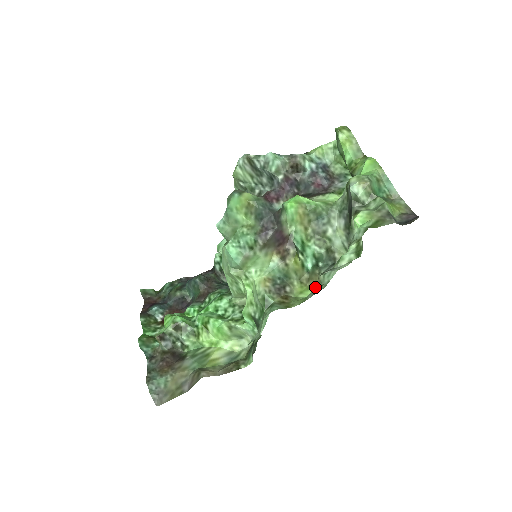
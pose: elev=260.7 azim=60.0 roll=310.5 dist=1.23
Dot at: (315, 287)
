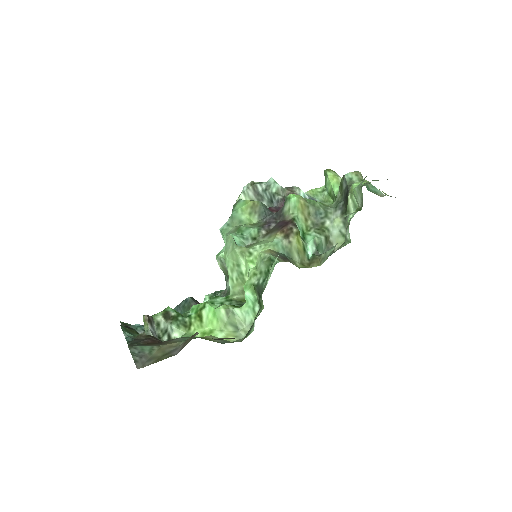
Dot at: occluded
